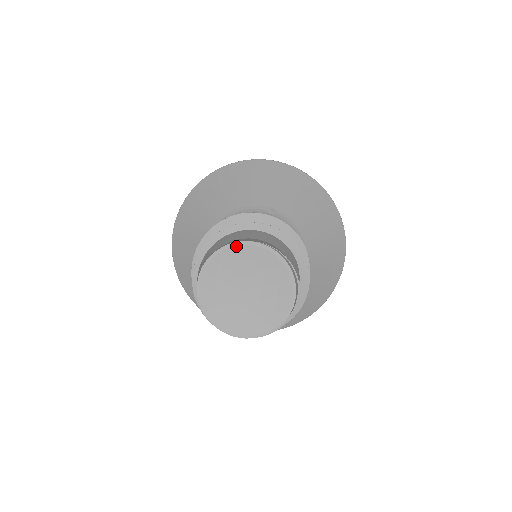
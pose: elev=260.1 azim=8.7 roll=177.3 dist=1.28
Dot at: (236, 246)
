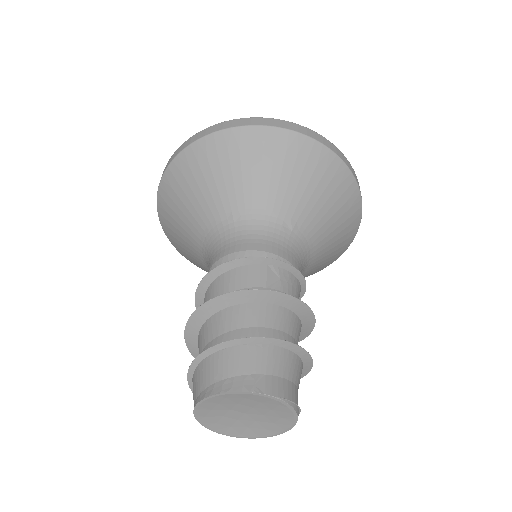
Dot at: (251, 394)
